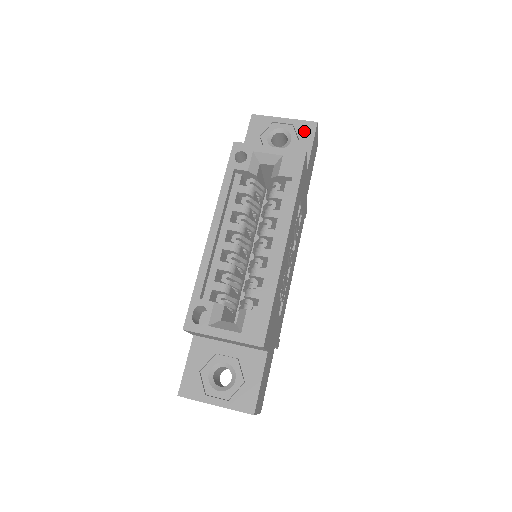
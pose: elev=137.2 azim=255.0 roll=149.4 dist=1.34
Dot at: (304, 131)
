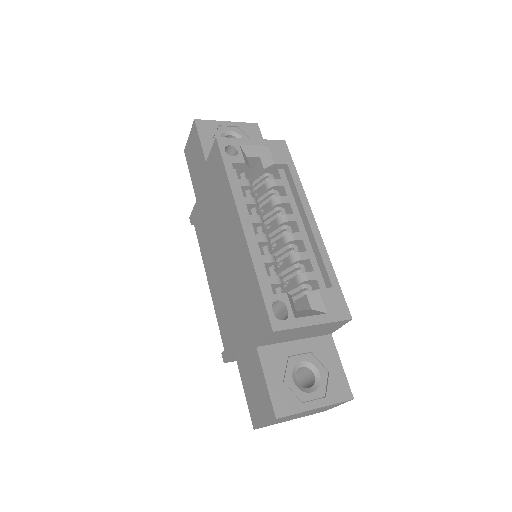
Dot at: (251, 132)
